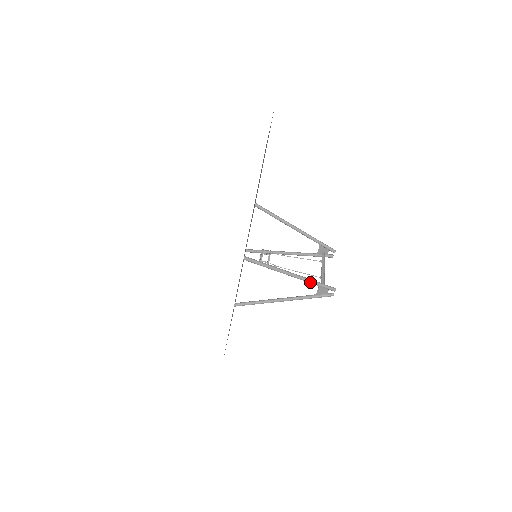
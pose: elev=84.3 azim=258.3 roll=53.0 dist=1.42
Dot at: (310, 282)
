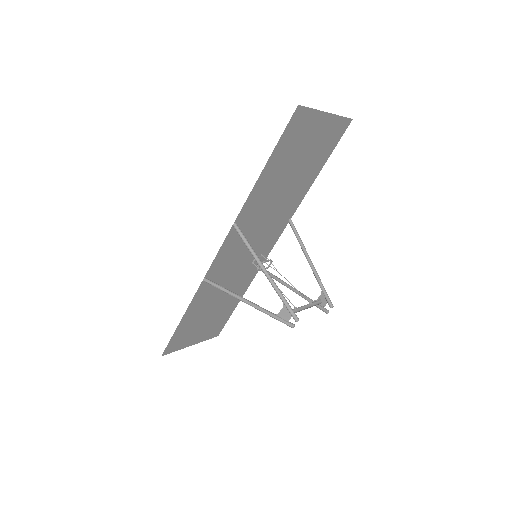
Dot at: (278, 292)
